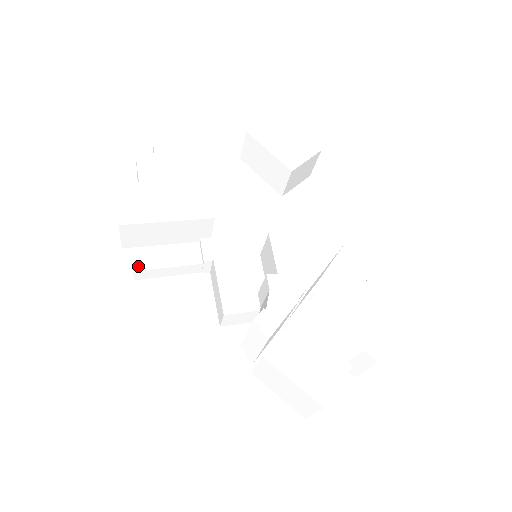
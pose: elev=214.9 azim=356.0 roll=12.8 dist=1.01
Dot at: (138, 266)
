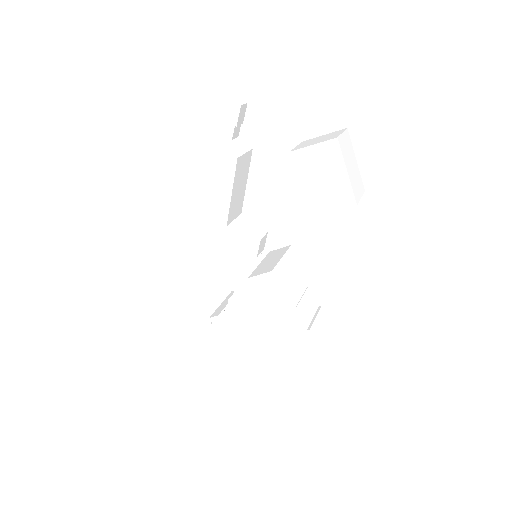
Dot at: (179, 220)
